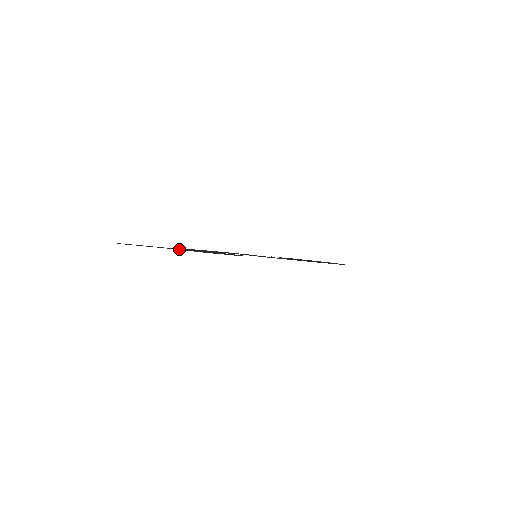
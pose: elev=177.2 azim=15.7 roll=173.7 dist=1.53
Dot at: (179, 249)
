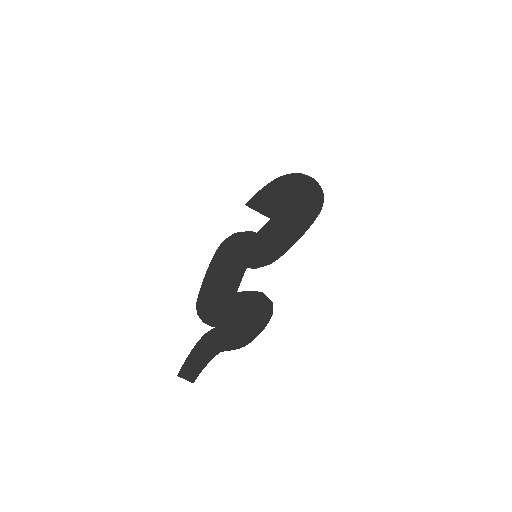
Dot at: (223, 338)
